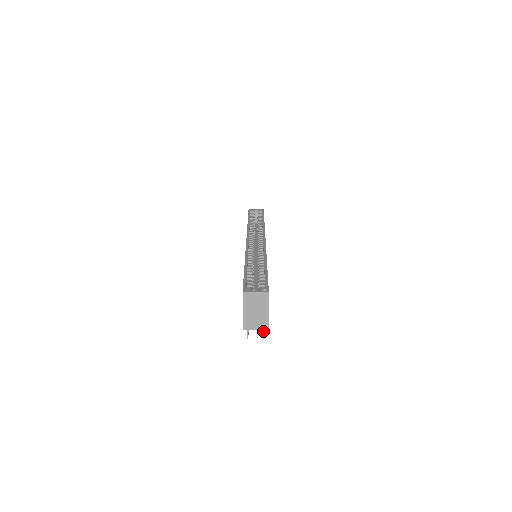
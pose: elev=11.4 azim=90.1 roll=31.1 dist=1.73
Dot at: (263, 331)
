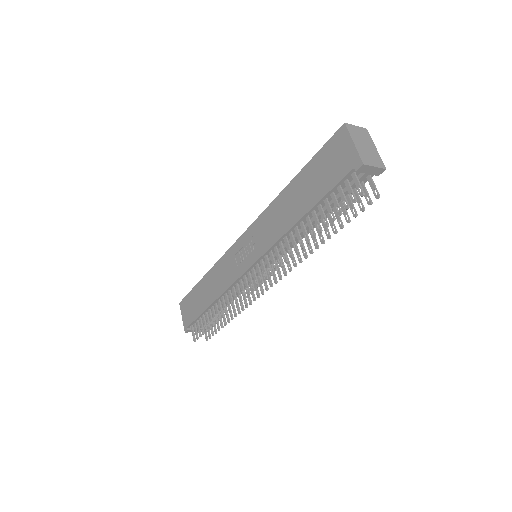
Dot at: (374, 187)
